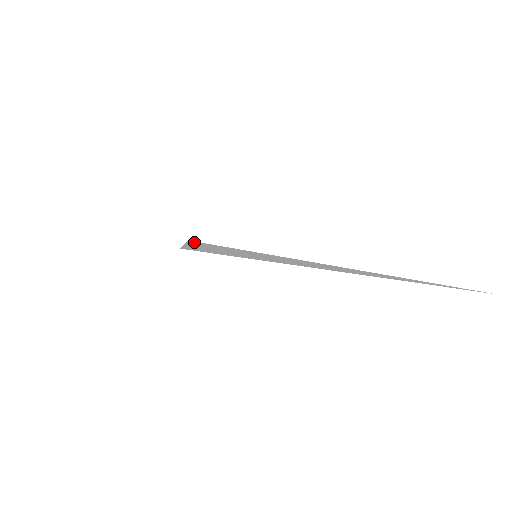
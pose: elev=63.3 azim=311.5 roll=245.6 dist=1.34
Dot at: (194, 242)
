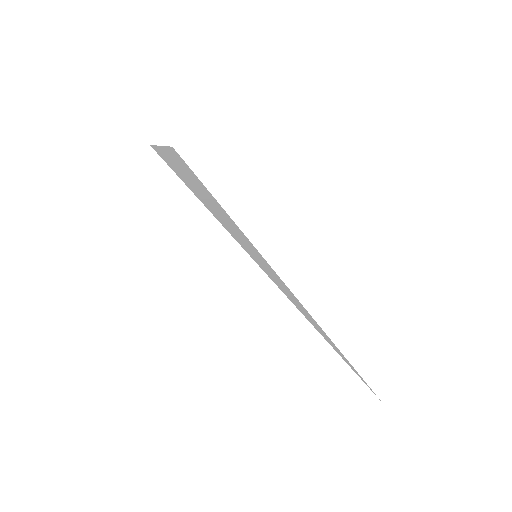
Dot at: (181, 160)
